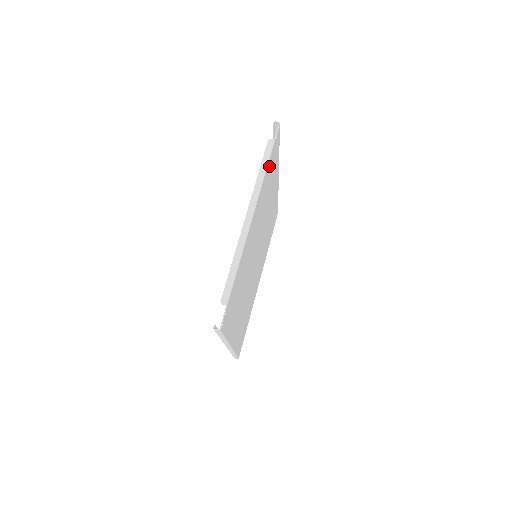
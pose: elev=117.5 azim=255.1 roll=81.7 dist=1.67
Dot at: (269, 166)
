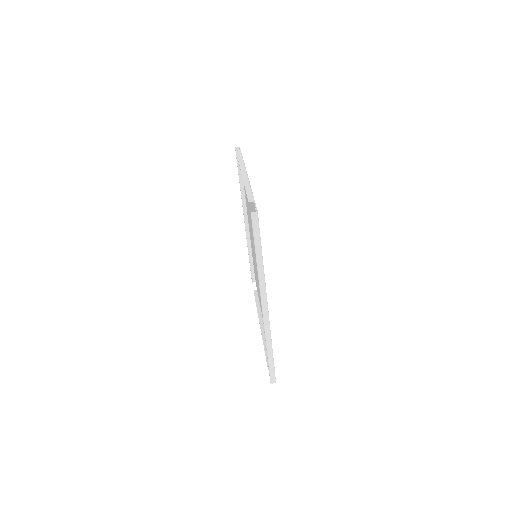
Dot at: occluded
